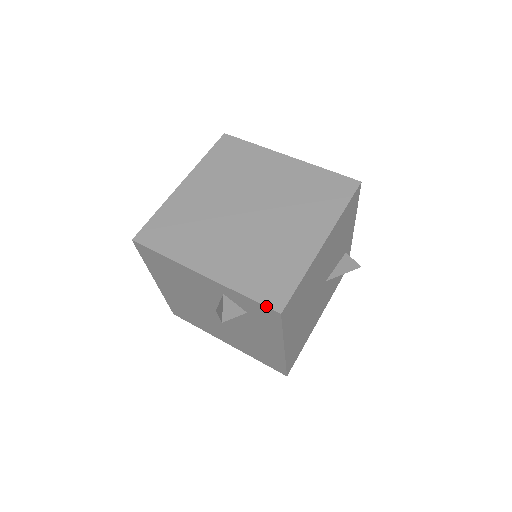
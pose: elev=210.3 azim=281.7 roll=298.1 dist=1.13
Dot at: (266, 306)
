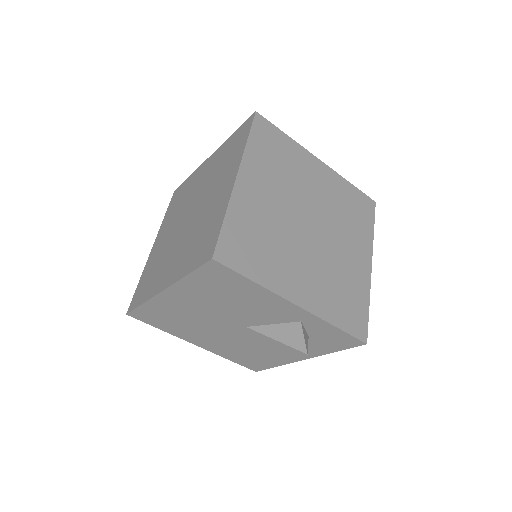
Dot at: (356, 337)
